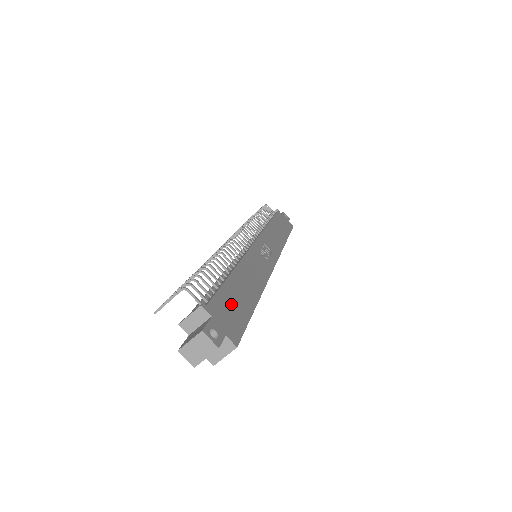
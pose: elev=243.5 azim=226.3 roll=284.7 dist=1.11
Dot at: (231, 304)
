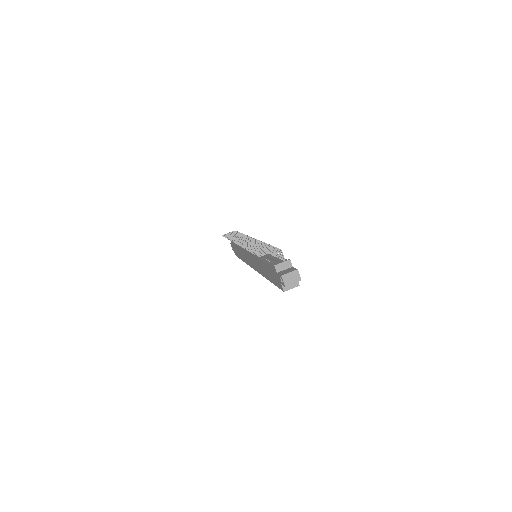
Dot at: occluded
